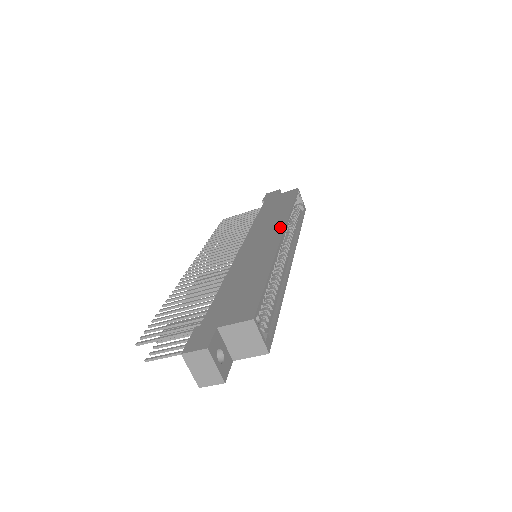
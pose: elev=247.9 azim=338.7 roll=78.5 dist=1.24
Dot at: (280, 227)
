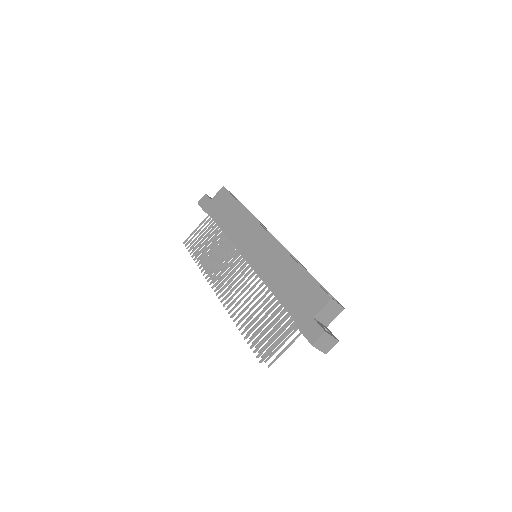
Dot at: (257, 227)
